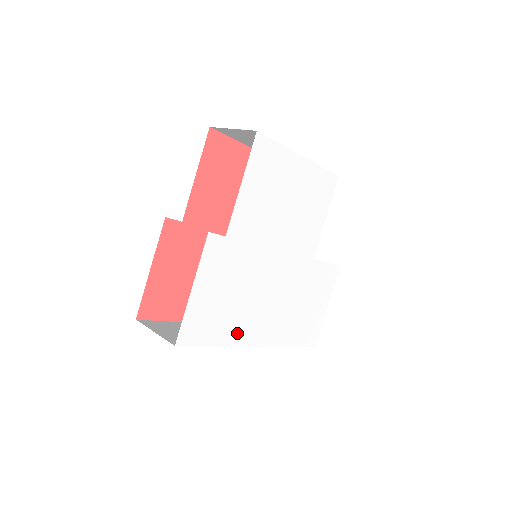
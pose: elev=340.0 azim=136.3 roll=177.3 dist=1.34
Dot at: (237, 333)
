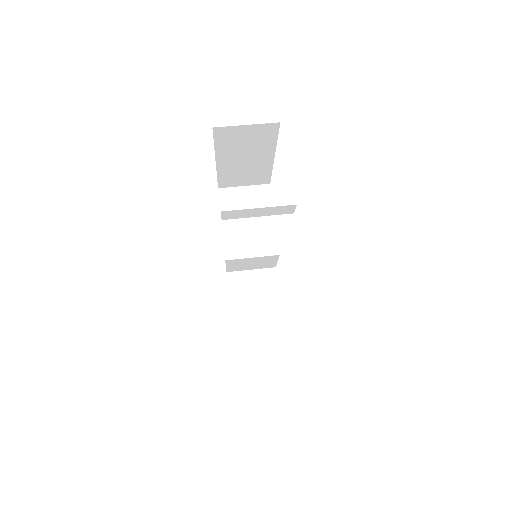
Dot at: occluded
